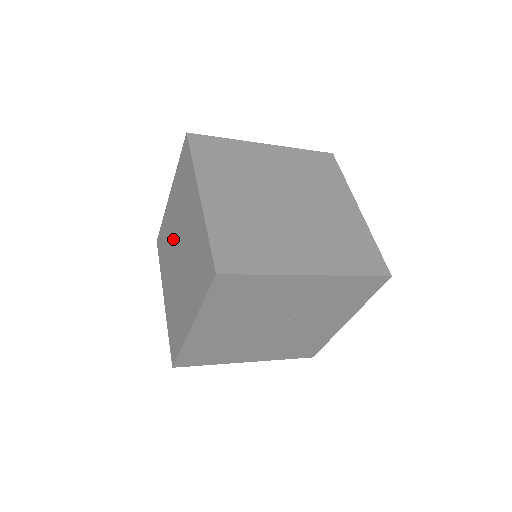
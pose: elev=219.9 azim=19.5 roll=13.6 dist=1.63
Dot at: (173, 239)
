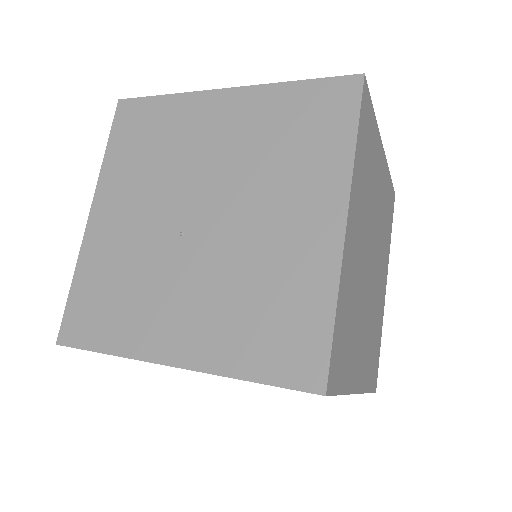
Dot at: occluded
